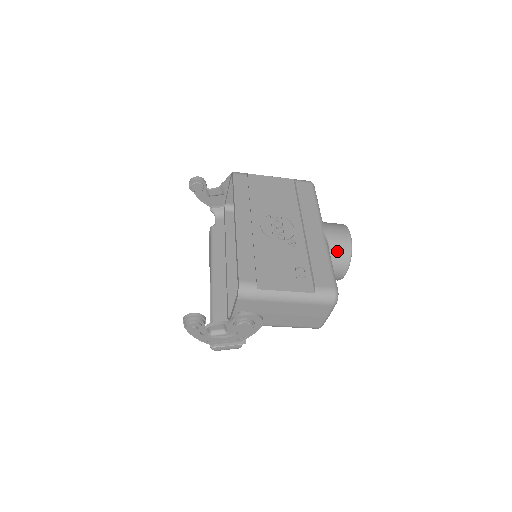
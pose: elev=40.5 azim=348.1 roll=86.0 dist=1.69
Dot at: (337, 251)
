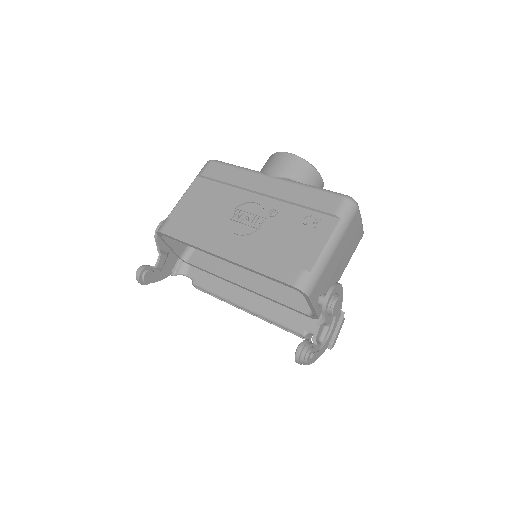
Dot at: (300, 175)
